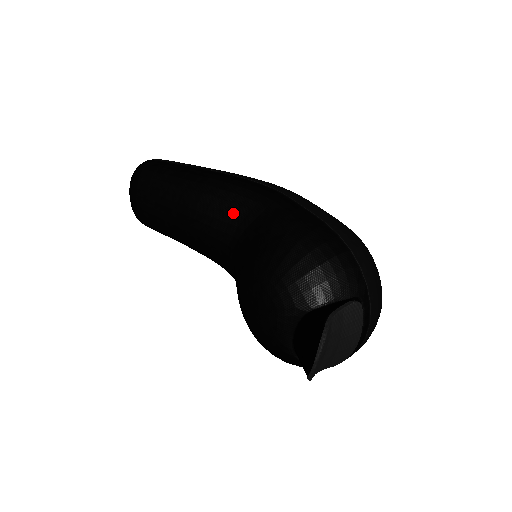
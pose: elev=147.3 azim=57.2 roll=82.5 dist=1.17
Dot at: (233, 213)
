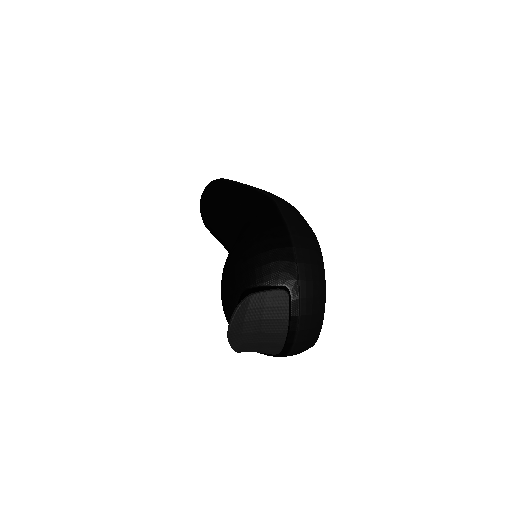
Dot at: (239, 215)
